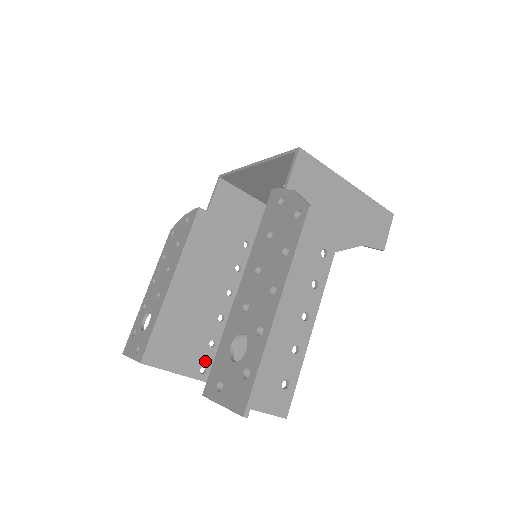
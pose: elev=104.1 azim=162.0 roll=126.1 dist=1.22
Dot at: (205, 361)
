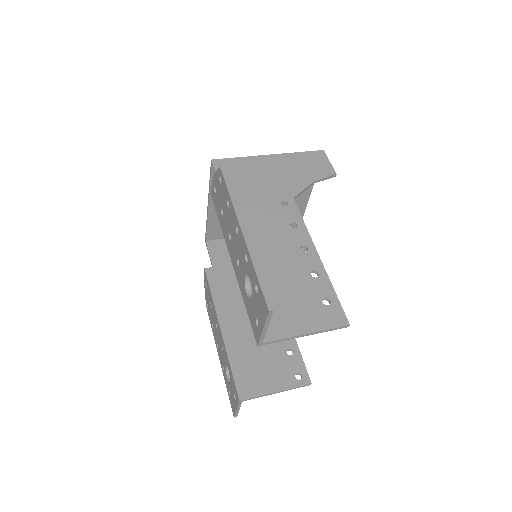
Dot at: (294, 369)
